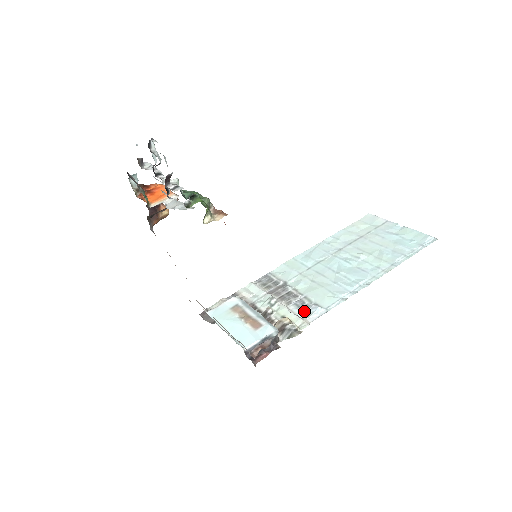
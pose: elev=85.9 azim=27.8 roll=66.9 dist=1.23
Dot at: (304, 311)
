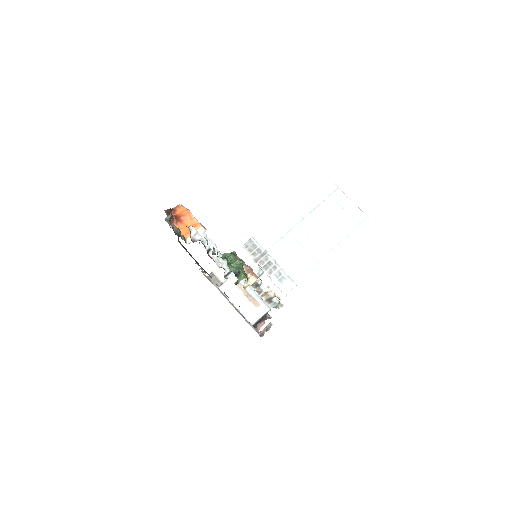
Dot at: (282, 282)
